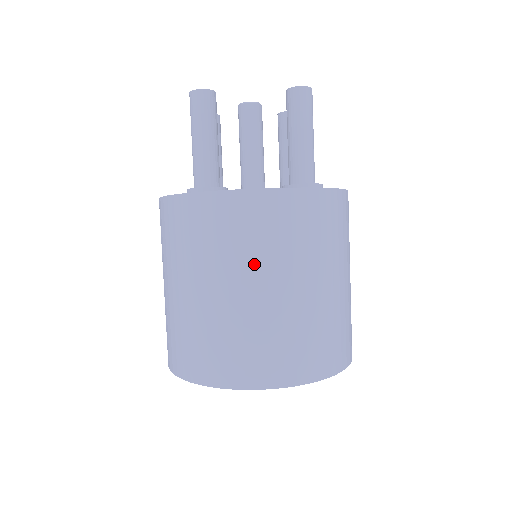
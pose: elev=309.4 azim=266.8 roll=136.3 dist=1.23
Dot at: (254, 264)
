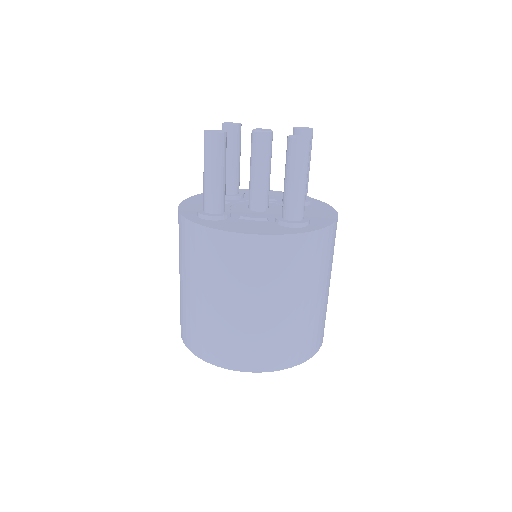
Dot at: (238, 288)
